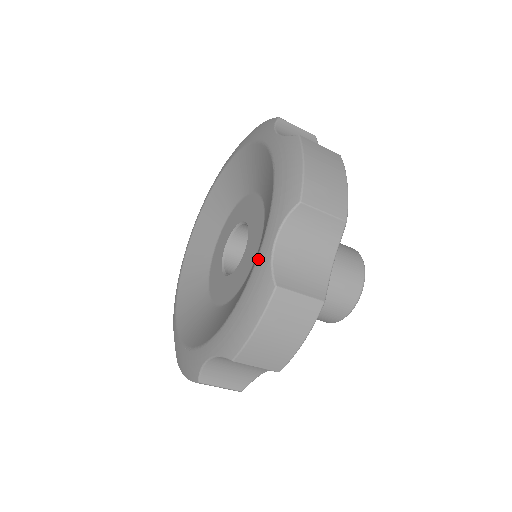
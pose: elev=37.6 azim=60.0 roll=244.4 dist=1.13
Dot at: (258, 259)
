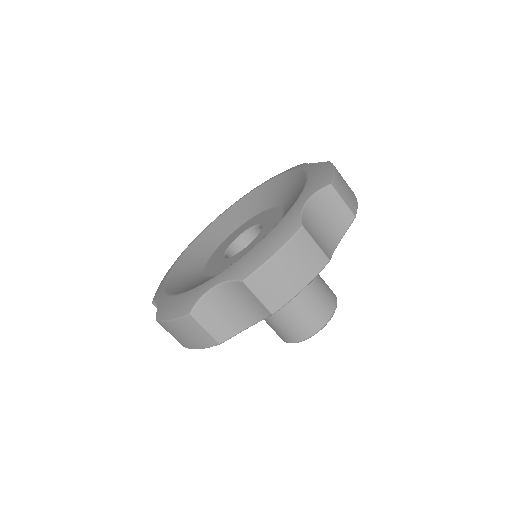
Dot at: (304, 168)
